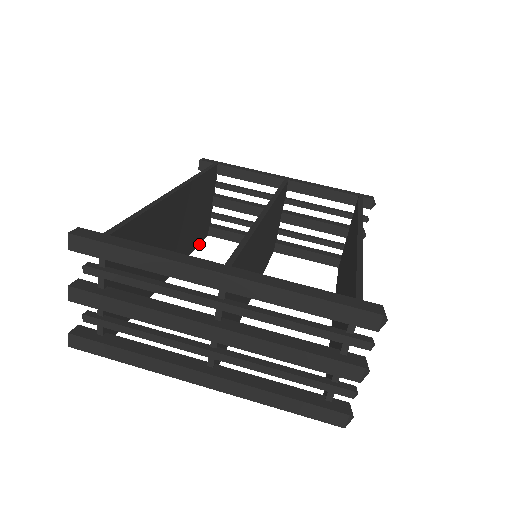
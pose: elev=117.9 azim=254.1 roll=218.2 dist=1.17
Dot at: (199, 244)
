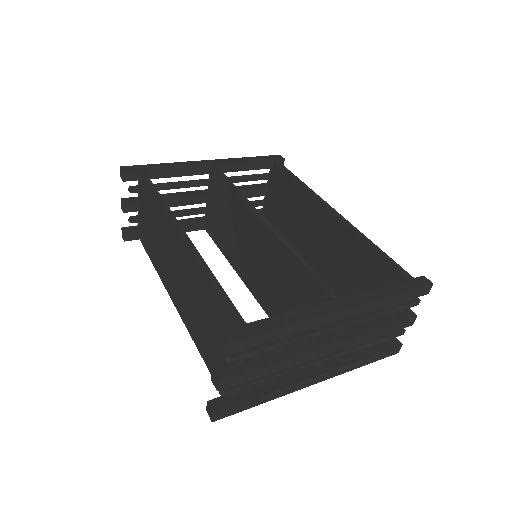
Dot at: occluded
